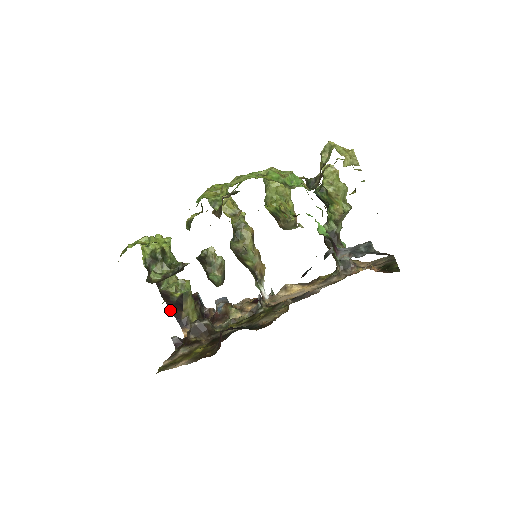
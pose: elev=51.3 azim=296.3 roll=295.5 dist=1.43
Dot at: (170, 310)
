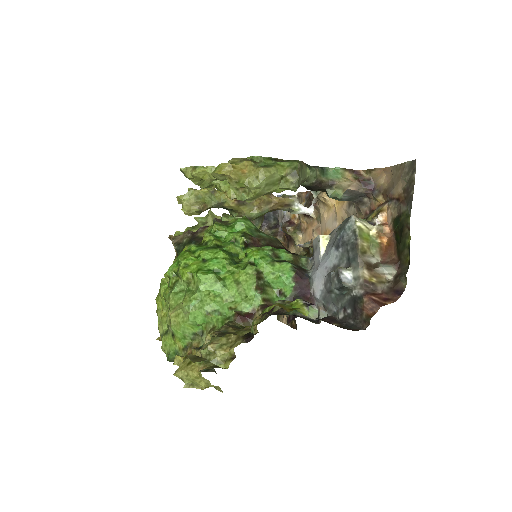
Dot at: occluded
